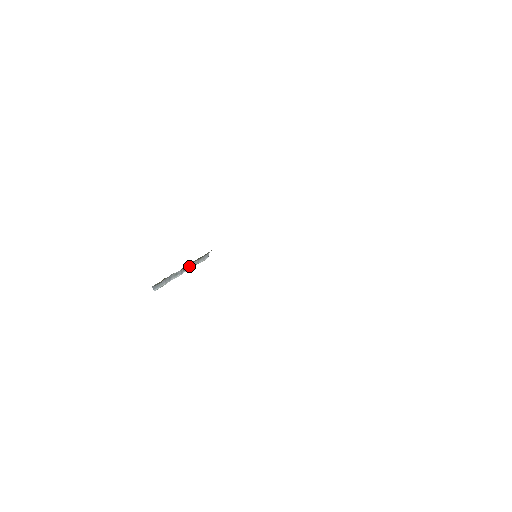
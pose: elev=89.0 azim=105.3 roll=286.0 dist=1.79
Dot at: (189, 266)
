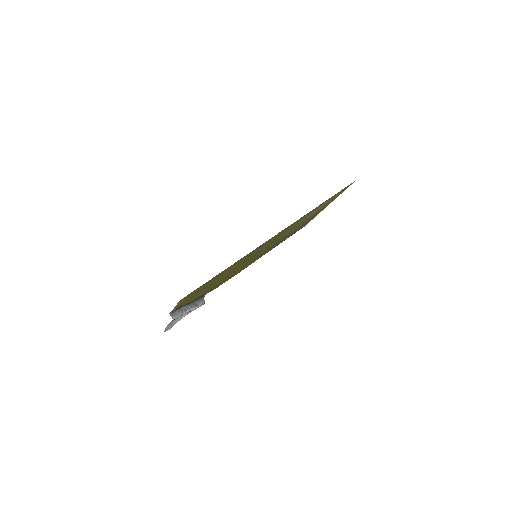
Dot at: (193, 305)
